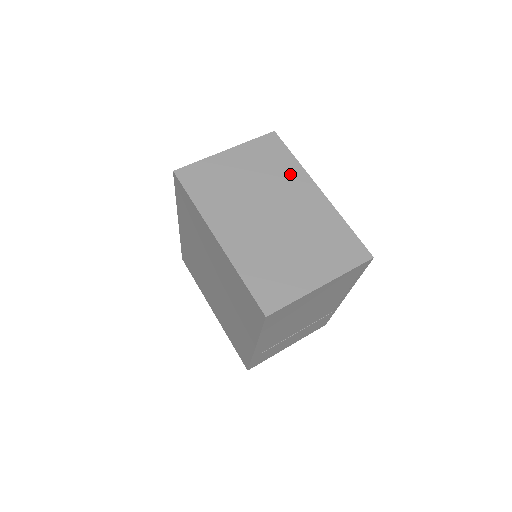
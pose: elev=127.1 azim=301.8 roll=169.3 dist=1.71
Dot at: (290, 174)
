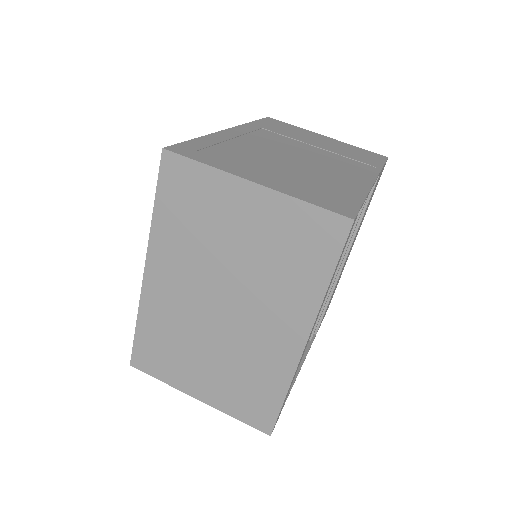
Dot at: (295, 293)
